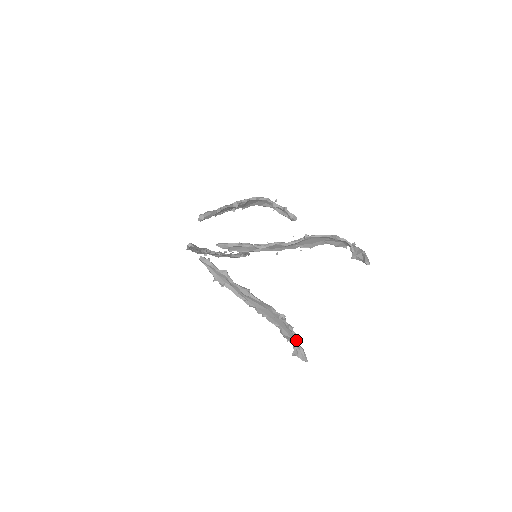
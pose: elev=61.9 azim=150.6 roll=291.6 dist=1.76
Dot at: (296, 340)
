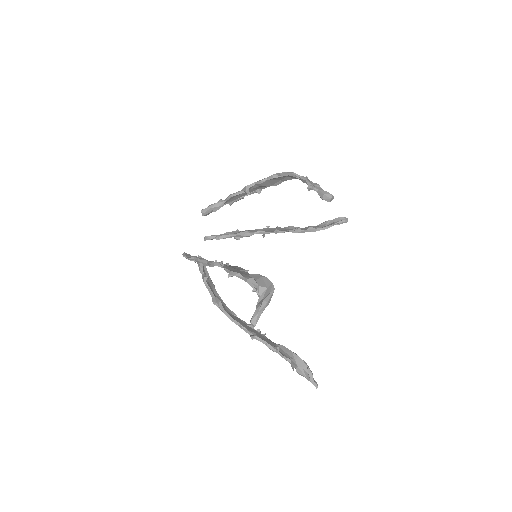
Dot at: (290, 362)
